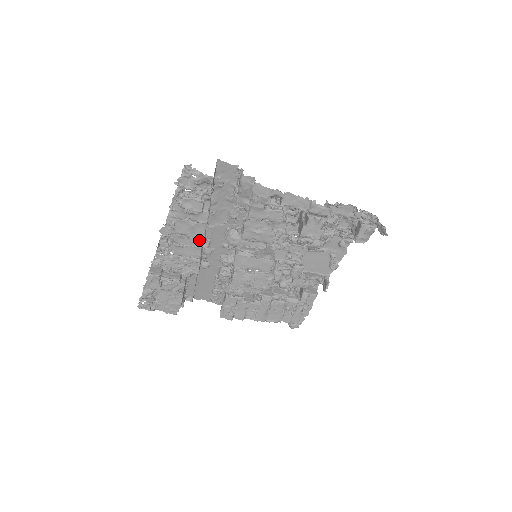
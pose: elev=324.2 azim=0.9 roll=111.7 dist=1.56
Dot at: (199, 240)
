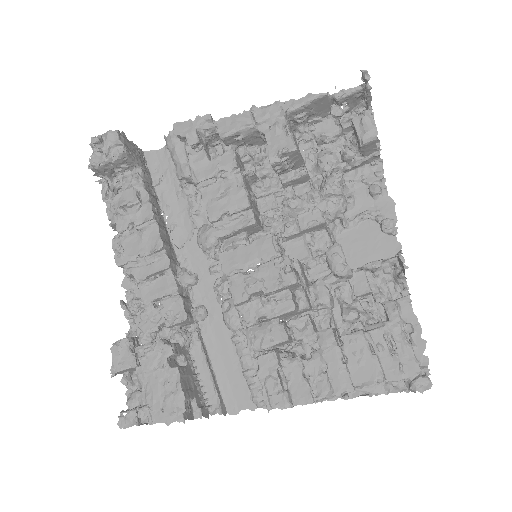
Dot at: (162, 258)
